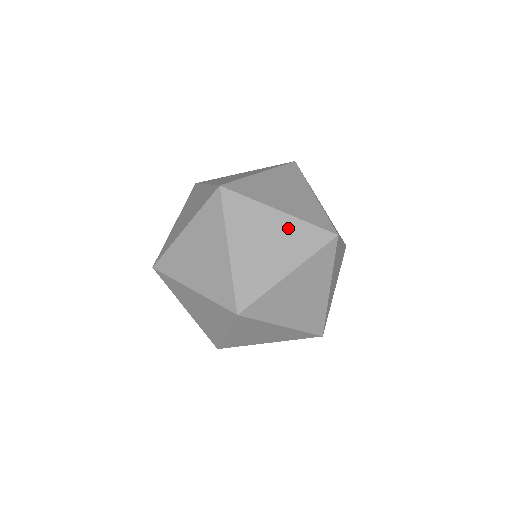
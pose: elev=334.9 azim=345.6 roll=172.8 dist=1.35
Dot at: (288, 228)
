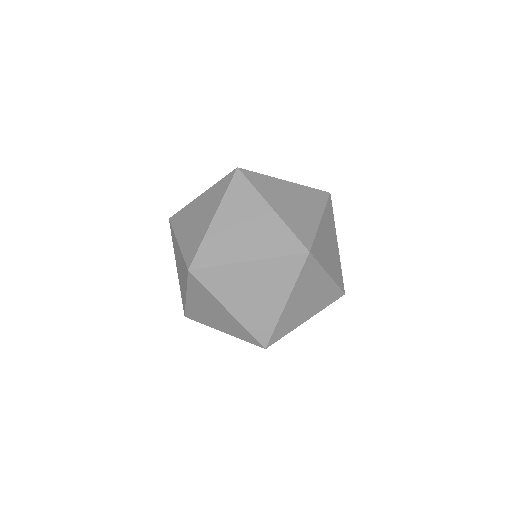
Dot at: (207, 197)
